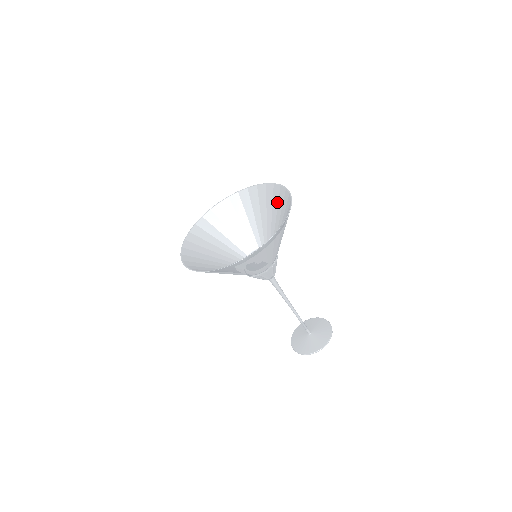
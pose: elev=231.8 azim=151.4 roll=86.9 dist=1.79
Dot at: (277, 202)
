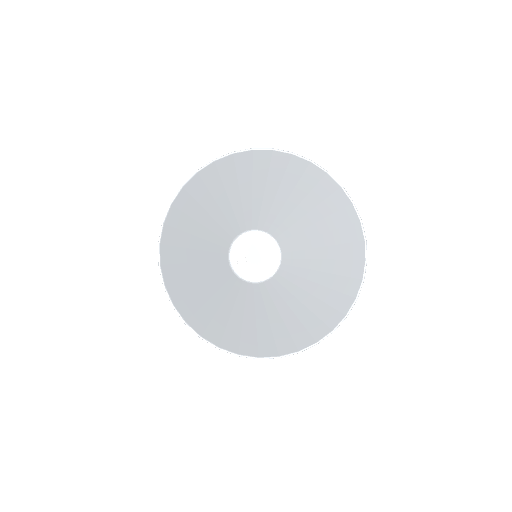
Dot at: (281, 176)
